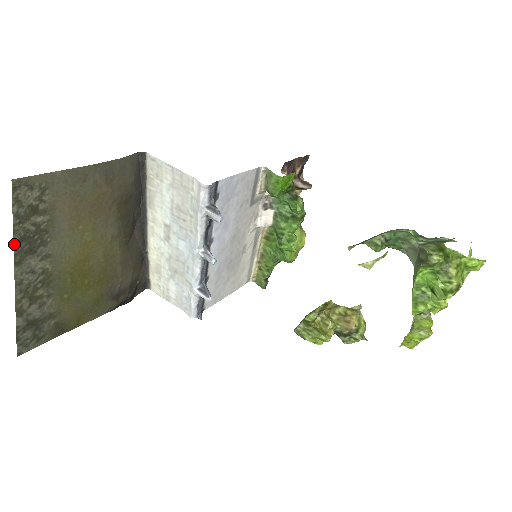
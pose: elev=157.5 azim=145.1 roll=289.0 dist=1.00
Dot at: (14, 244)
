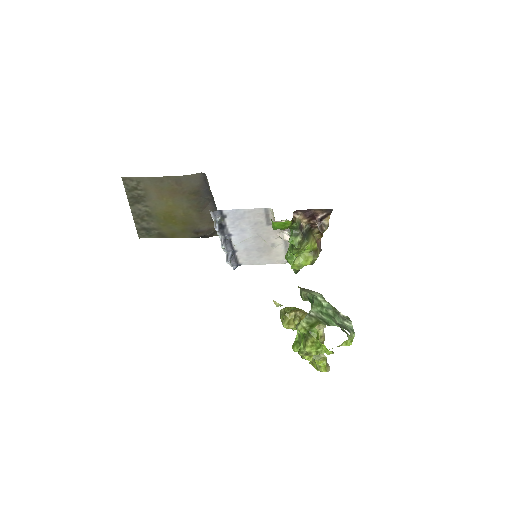
Dot at: (128, 198)
